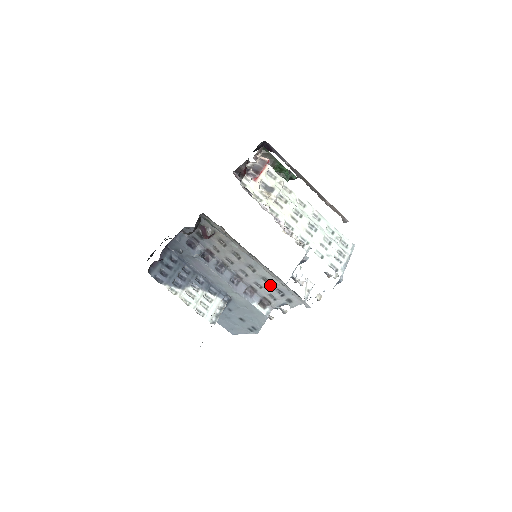
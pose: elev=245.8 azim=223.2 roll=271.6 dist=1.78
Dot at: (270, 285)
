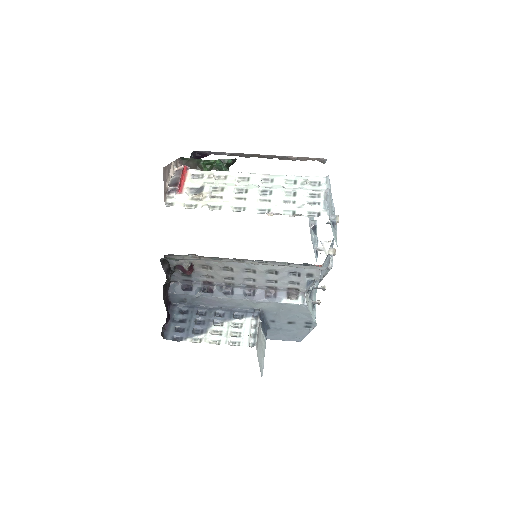
Dot at: (280, 274)
